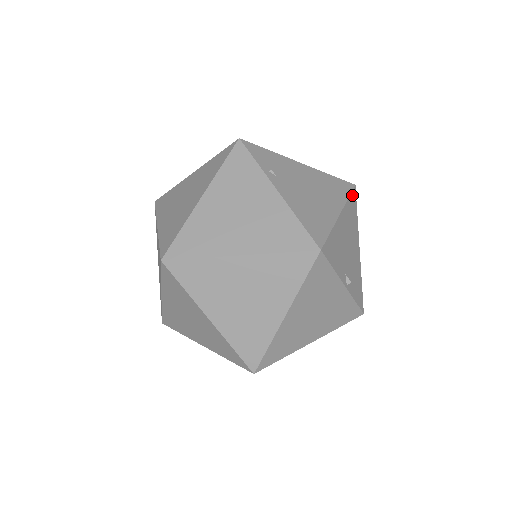
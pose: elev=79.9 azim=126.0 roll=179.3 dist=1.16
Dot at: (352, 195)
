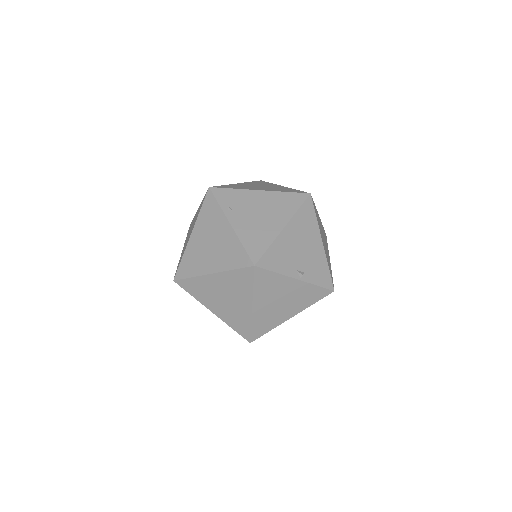
Dot at: (305, 204)
